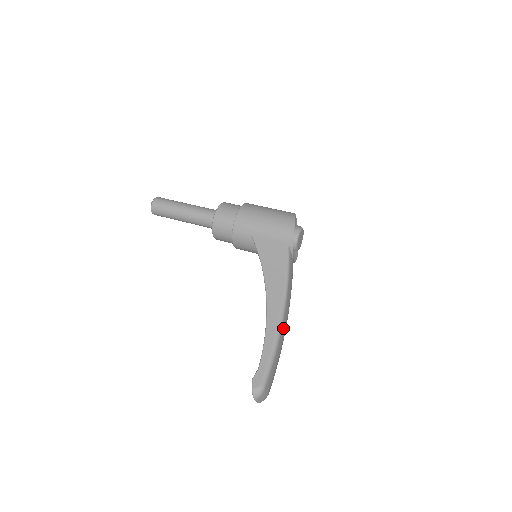
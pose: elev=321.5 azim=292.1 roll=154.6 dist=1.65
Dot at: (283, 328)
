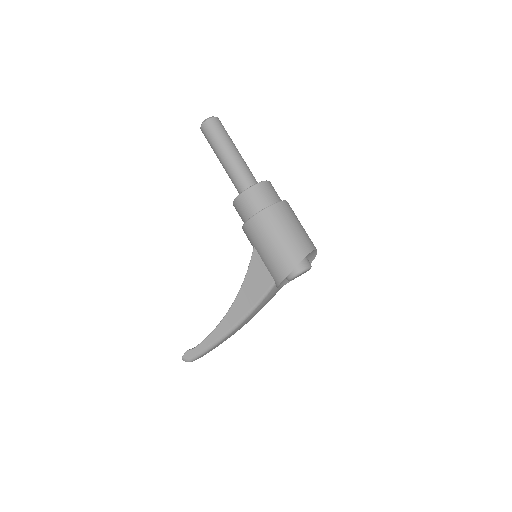
Dot at: (231, 334)
